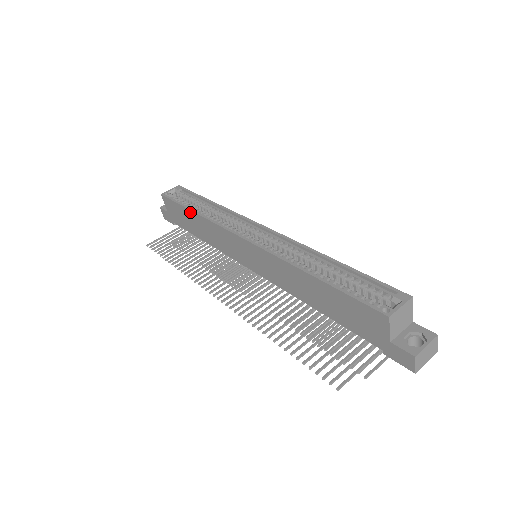
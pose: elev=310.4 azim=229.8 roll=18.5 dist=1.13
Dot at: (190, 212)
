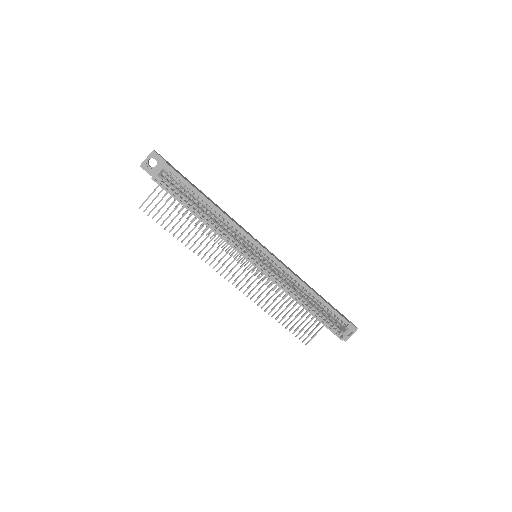
Dot at: occluded
